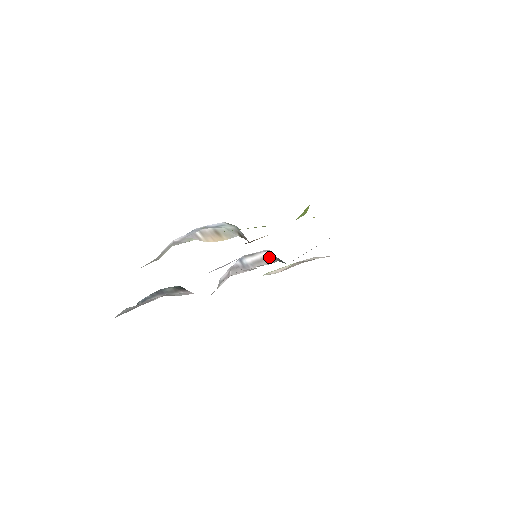
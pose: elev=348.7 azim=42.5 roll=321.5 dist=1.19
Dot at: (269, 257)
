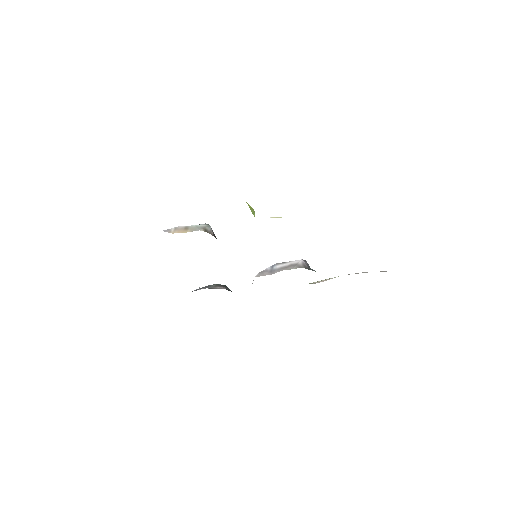
Dot at: (296, 264)
